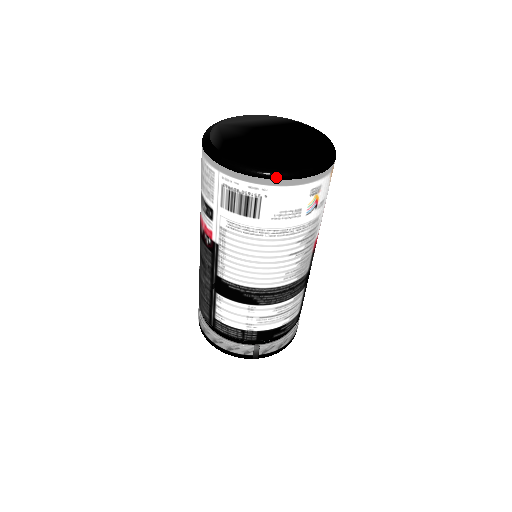
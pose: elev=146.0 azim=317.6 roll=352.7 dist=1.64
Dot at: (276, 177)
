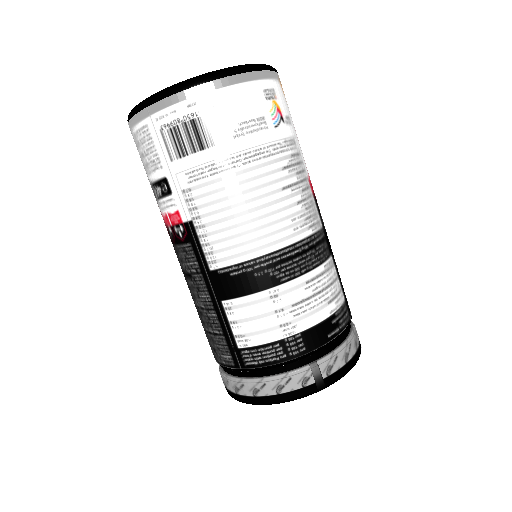
Dot at: (212, 77)
